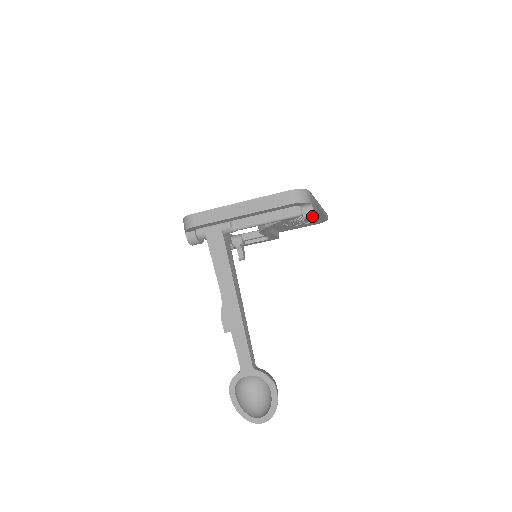
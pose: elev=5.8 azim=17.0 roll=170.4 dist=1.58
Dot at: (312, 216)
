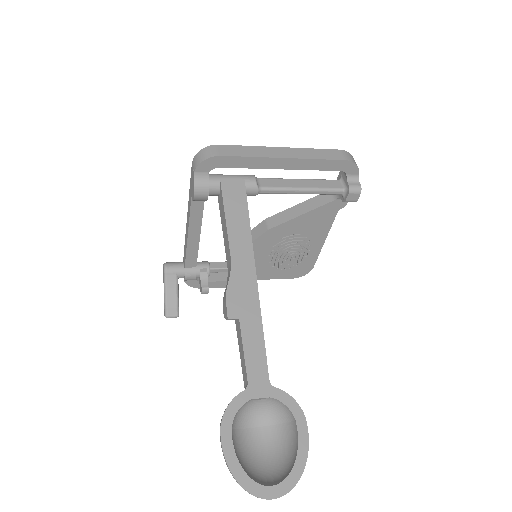
Dot at: (358, 191)
